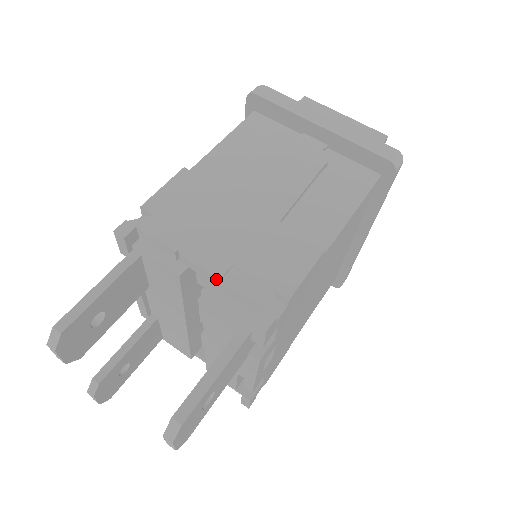
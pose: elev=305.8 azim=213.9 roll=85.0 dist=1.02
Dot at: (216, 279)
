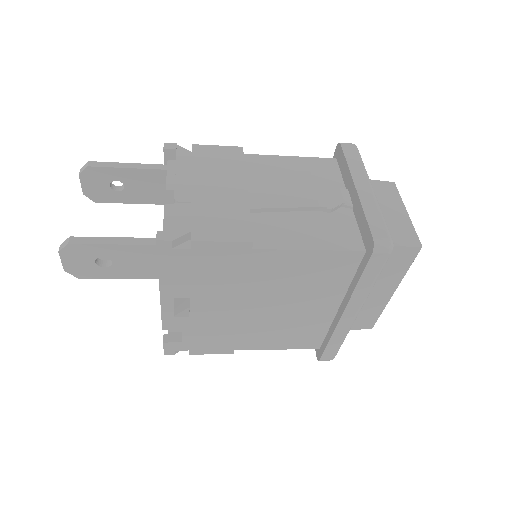
Dot at: (174, 201)
